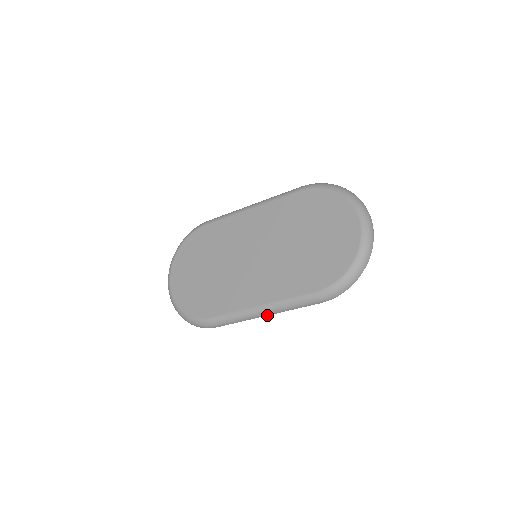
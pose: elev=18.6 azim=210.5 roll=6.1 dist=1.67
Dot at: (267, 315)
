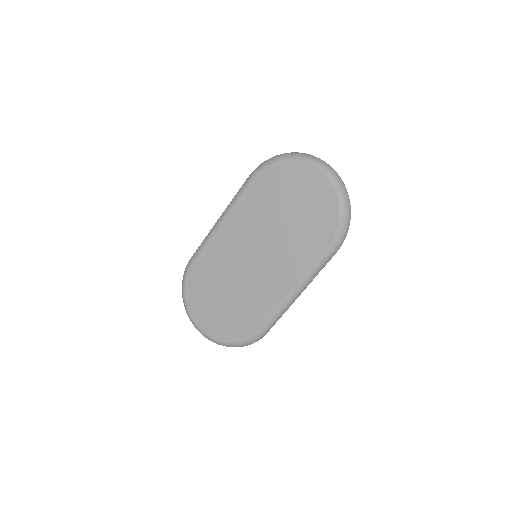
Dot at: occluded
